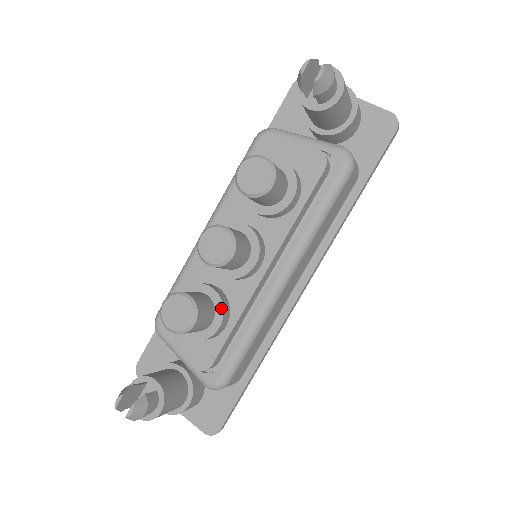
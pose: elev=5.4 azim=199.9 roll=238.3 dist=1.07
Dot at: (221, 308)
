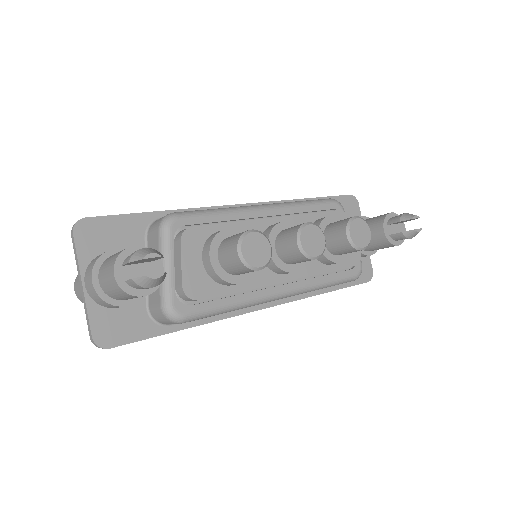
Dot at: (253, 273)
